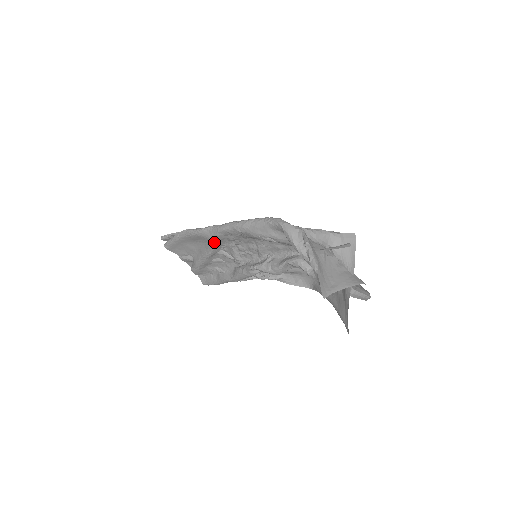
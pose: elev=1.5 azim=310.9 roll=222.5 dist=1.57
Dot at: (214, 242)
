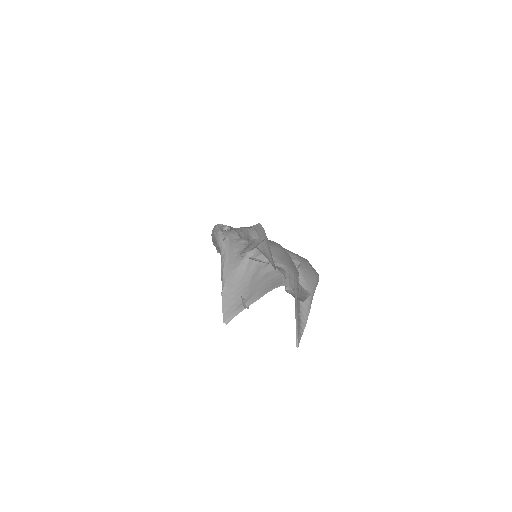
Dot at: occluded
